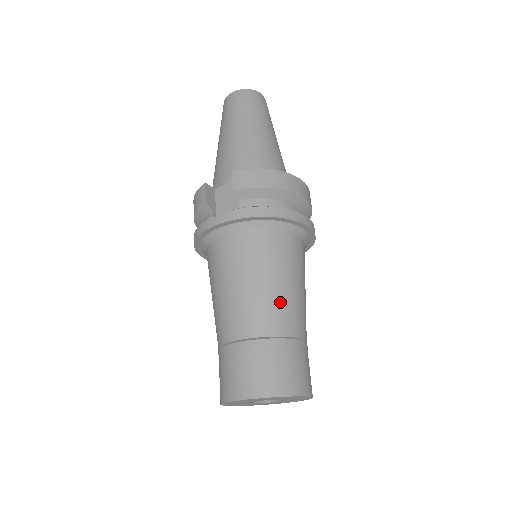
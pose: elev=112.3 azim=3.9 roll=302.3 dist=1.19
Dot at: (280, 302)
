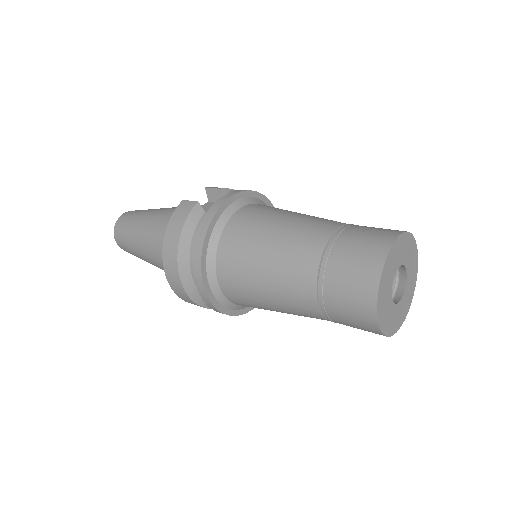
Dot at: occluded
